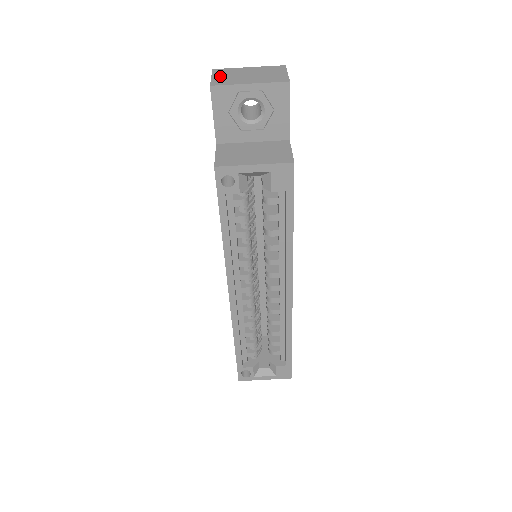
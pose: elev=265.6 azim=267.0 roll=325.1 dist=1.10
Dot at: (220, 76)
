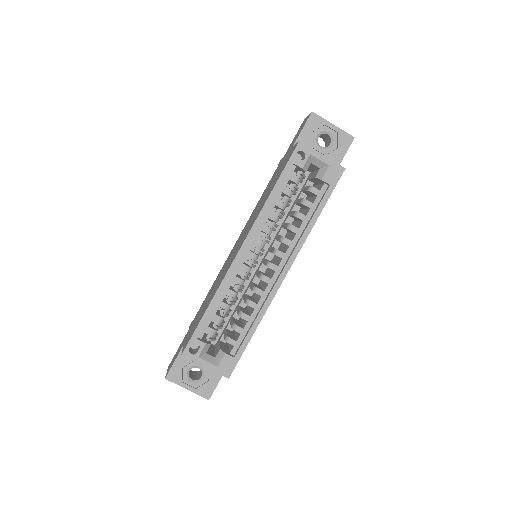
Dot at: occluded
